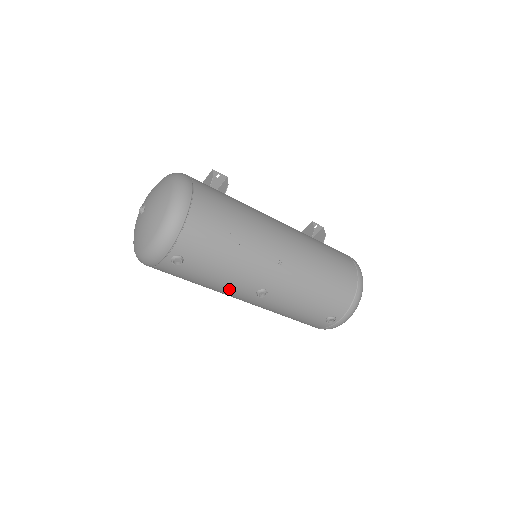
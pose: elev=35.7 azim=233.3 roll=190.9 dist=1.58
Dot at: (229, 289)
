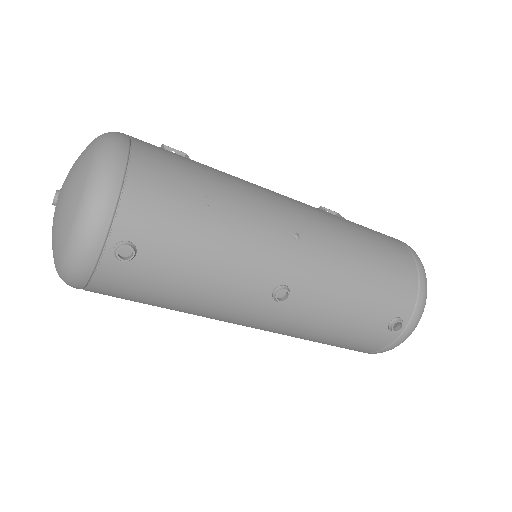
Dot at: (227, 298)
